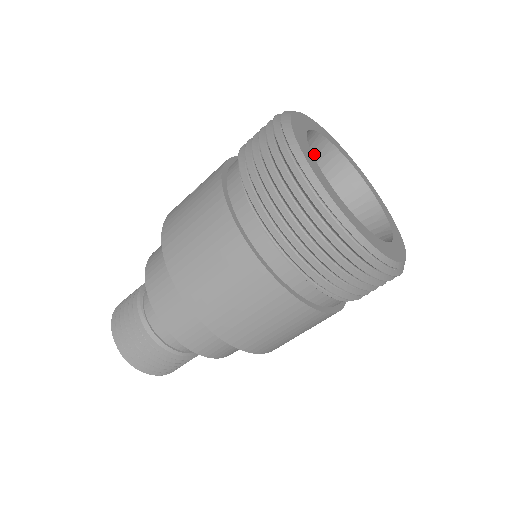
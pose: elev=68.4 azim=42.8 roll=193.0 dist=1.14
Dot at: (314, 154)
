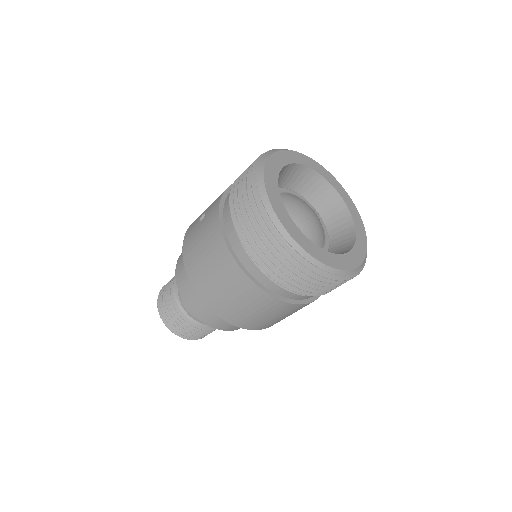
Dot at: (291, 176)
